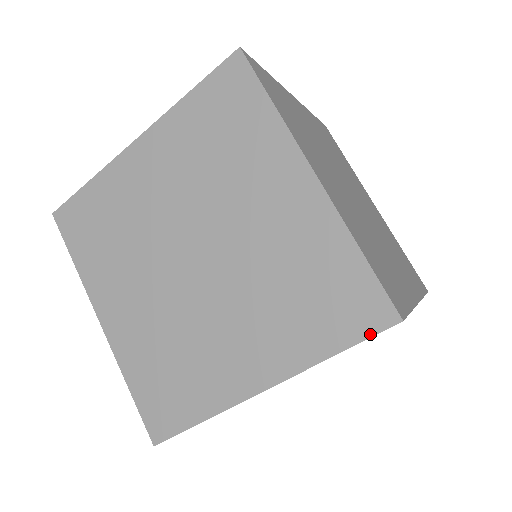
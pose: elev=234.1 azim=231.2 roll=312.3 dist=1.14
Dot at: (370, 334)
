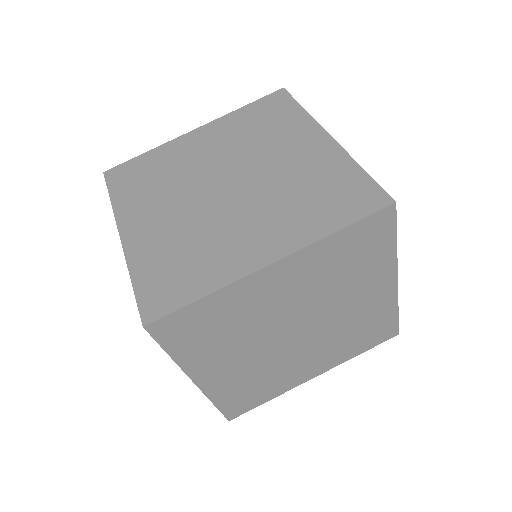
Dot at: (370, 213)
